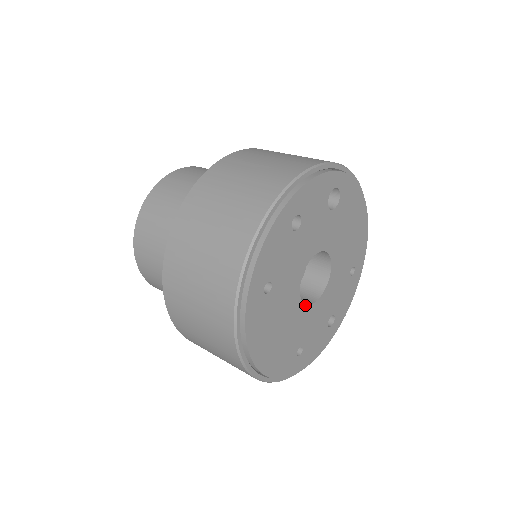
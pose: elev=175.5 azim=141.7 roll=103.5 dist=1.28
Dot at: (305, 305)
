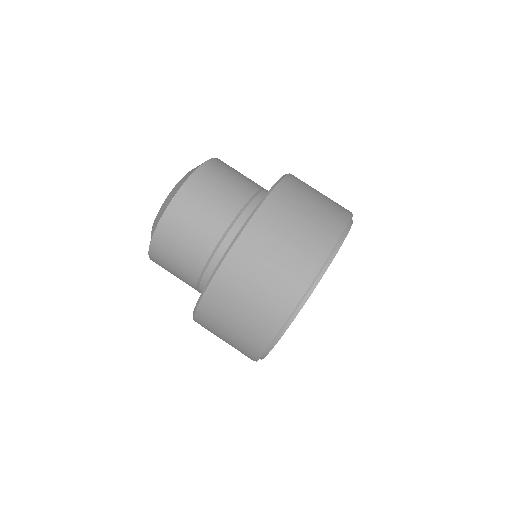
Dot at: occluded
